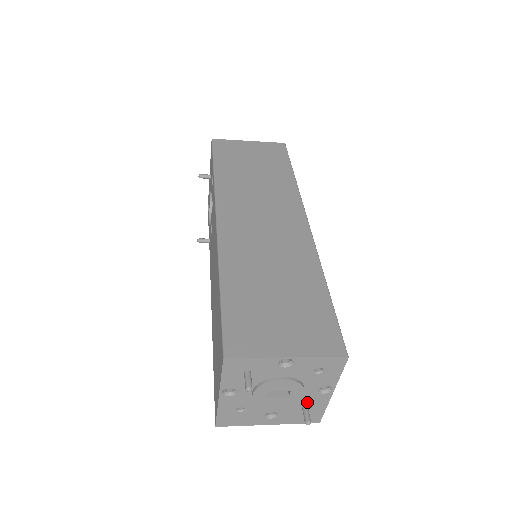
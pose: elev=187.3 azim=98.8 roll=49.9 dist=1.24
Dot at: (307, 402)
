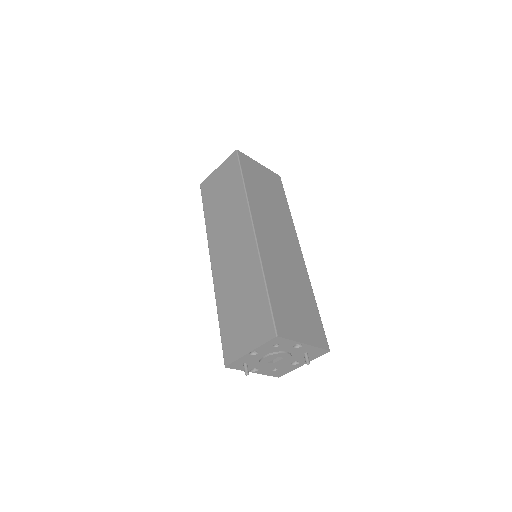
Dot at: (301, 352)
